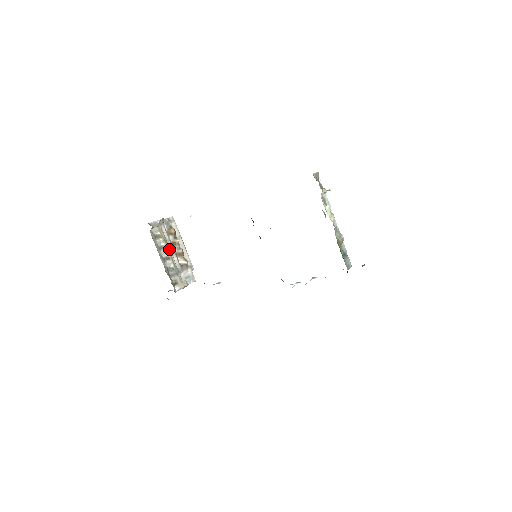
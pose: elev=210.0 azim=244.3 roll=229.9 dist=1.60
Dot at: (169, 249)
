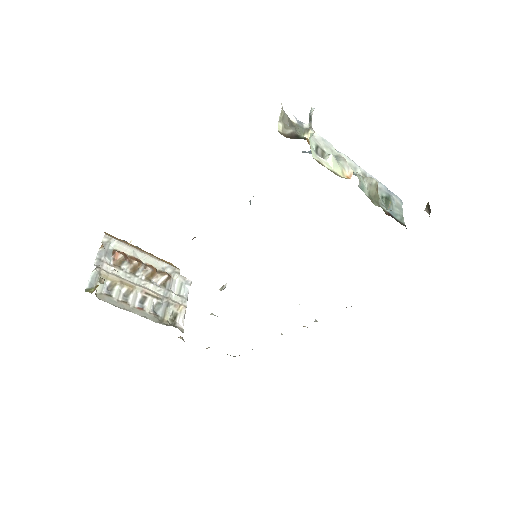
Dot at: (135, 286)
